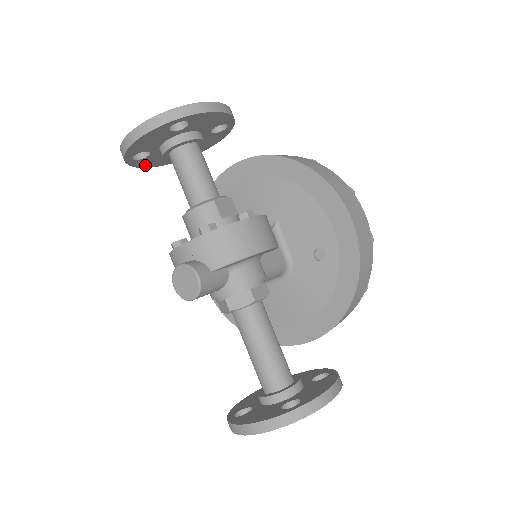
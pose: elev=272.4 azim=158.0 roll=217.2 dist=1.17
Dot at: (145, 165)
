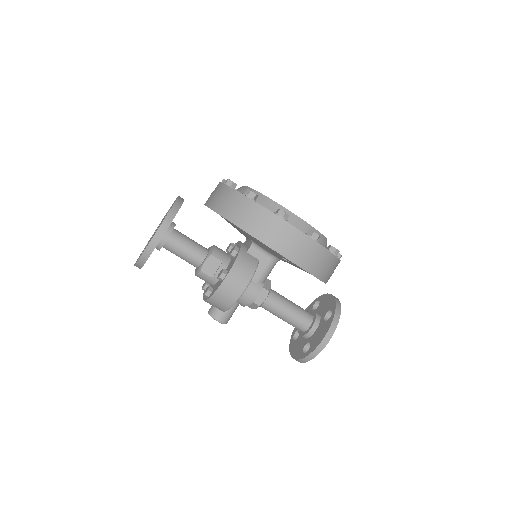
Dot at: occluded
